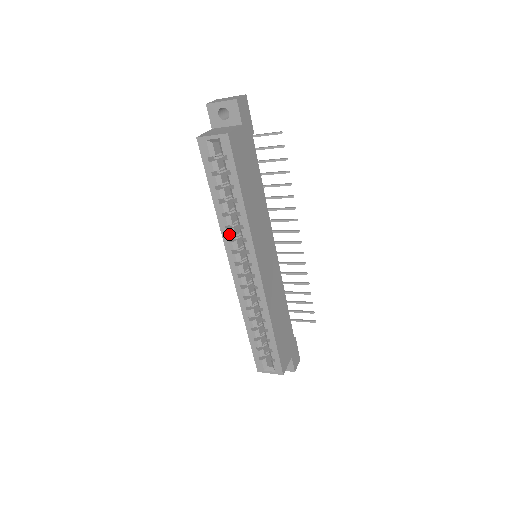
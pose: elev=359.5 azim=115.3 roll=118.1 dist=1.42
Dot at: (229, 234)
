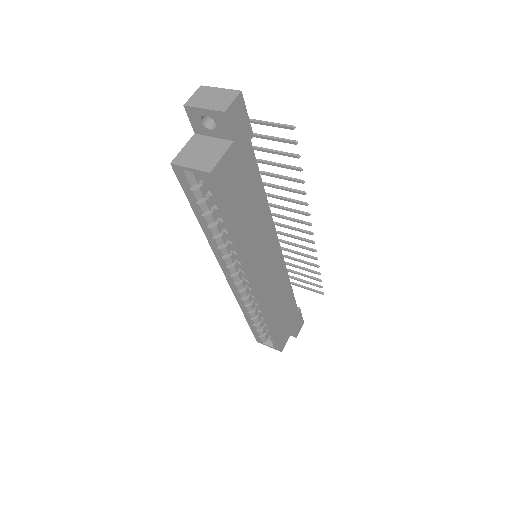
Dot at: (221, 253)
